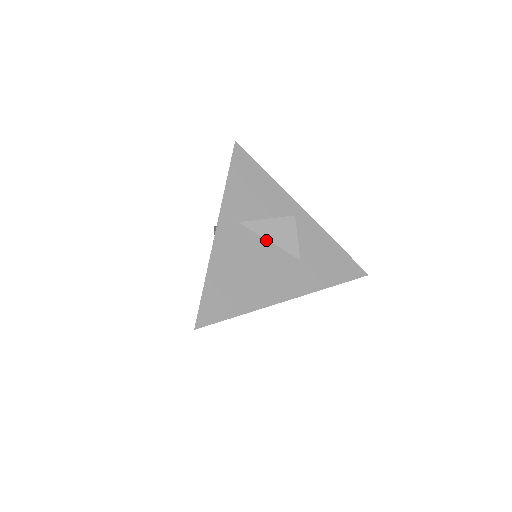
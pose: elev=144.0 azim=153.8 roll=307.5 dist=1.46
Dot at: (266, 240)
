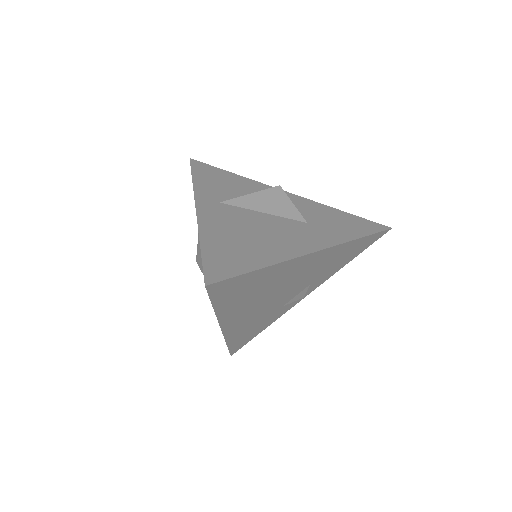
Dot at: (259, 212)
